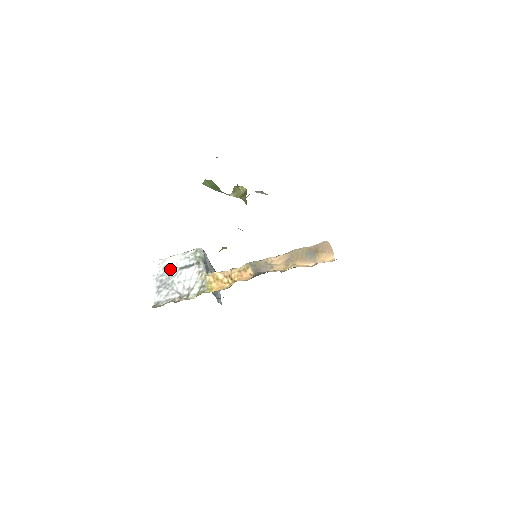
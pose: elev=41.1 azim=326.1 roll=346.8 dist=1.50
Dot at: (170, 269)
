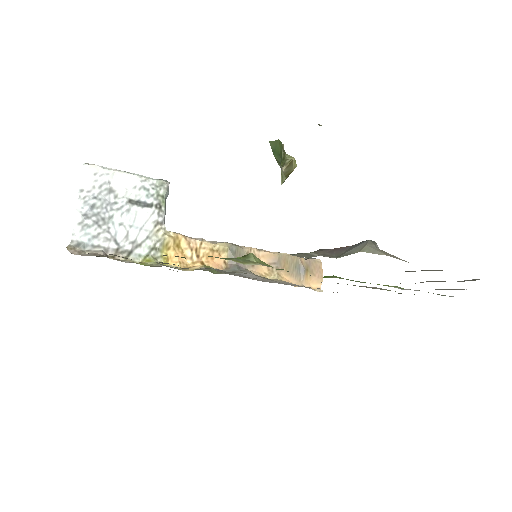
Dot at: (112, 193)
